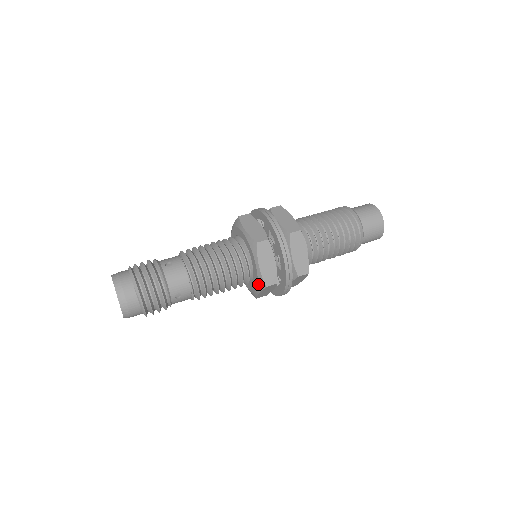
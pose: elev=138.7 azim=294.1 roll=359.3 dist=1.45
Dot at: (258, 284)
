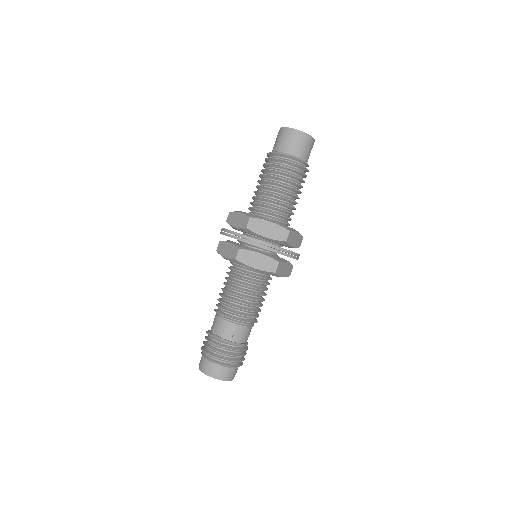
Dot at: occluded
